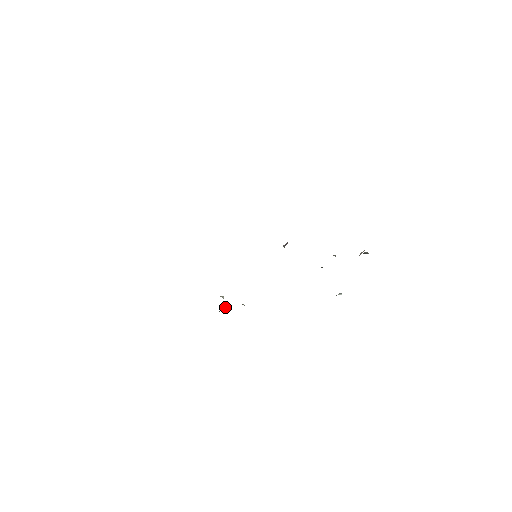
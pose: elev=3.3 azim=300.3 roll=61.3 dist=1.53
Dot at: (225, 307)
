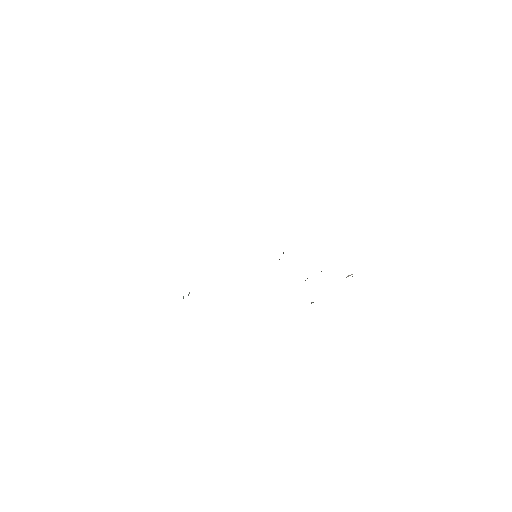
Dot at: occluded
